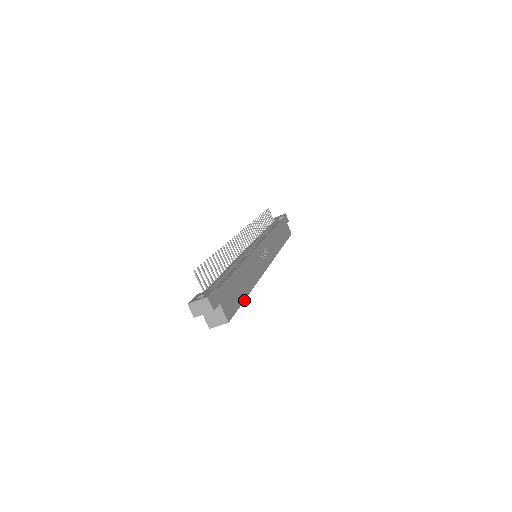
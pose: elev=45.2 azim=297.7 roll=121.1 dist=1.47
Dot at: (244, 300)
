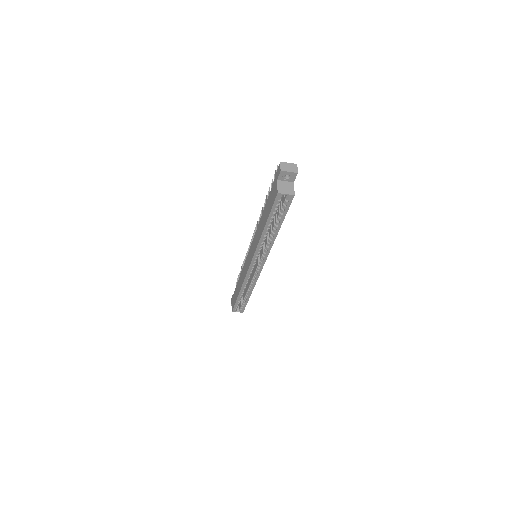
Dot at: occluded
